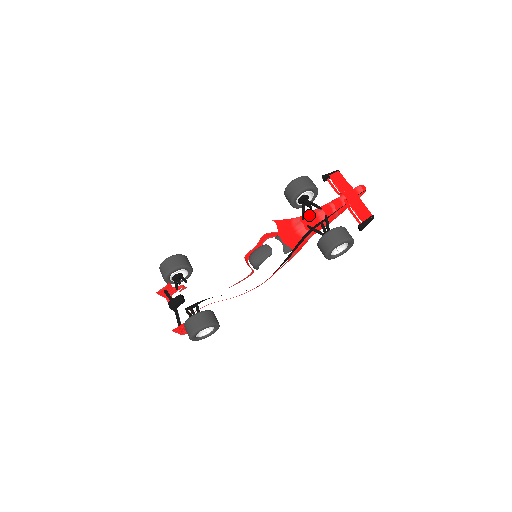
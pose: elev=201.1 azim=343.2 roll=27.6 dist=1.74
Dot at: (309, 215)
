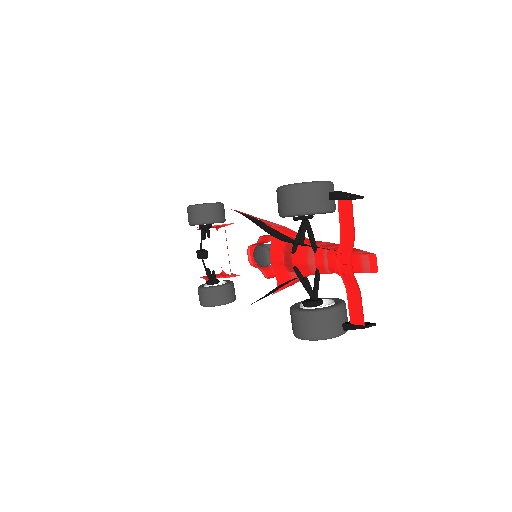
Dot at: (301, 251)
